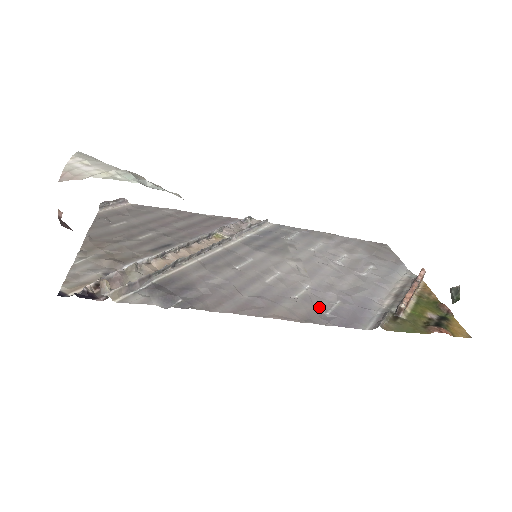
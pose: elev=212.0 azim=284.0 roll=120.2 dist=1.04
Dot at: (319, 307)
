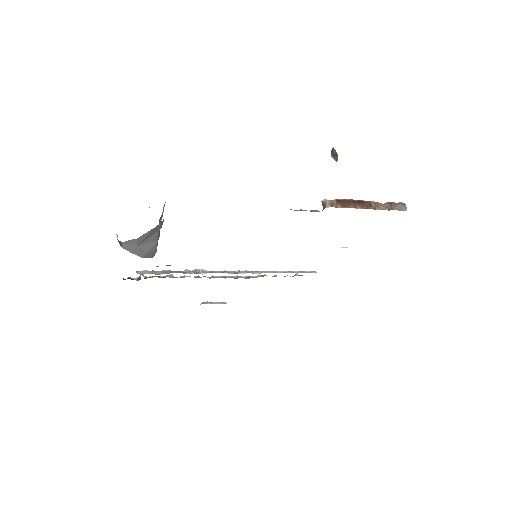
Dot at: occluded
